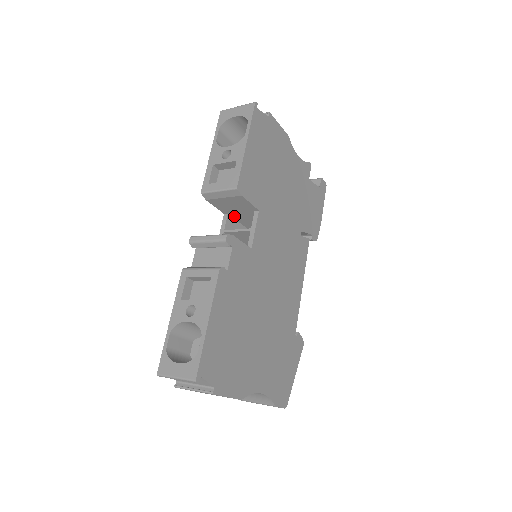
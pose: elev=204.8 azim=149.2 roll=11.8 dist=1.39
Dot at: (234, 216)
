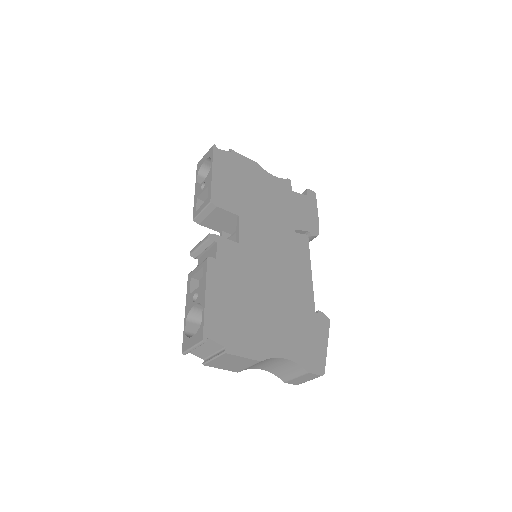
Dot at: (228, 232)
